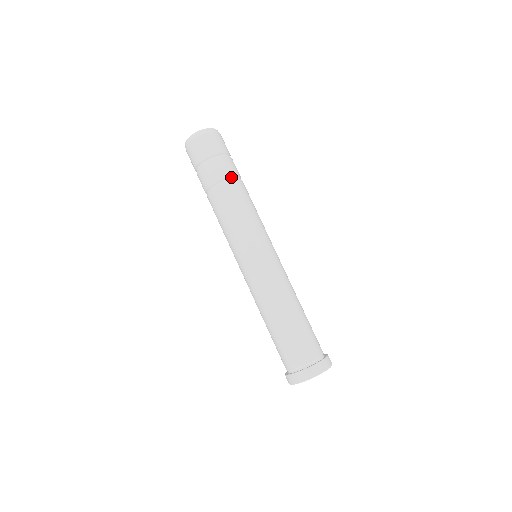
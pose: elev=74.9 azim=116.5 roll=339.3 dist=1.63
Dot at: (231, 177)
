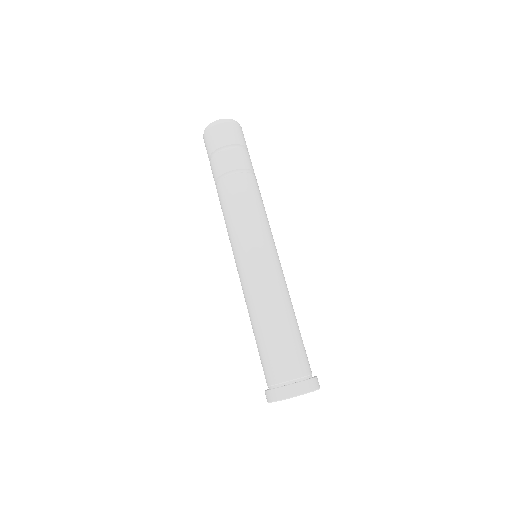
Dot at: (248, 170)
